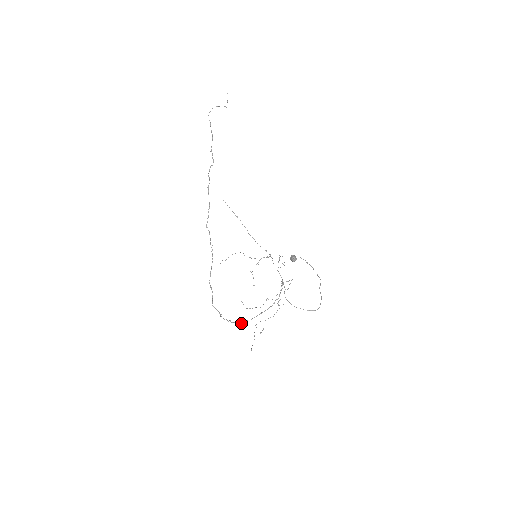
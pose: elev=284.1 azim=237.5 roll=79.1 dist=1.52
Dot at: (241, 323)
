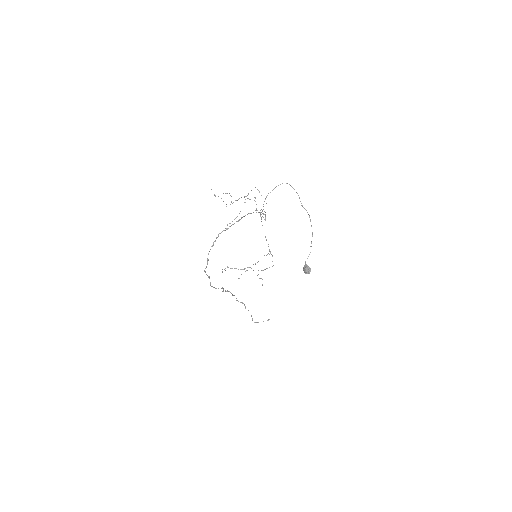
Dot at: occluded
